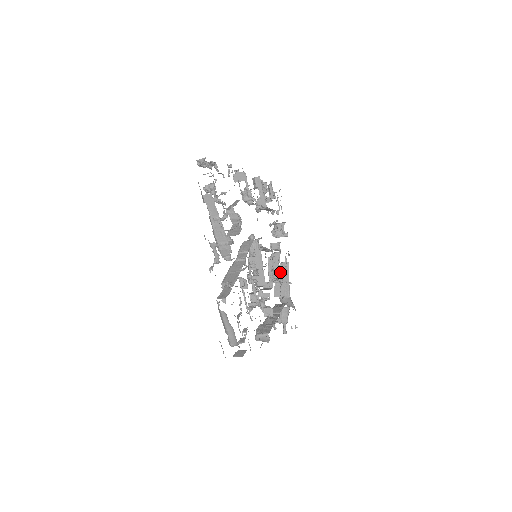
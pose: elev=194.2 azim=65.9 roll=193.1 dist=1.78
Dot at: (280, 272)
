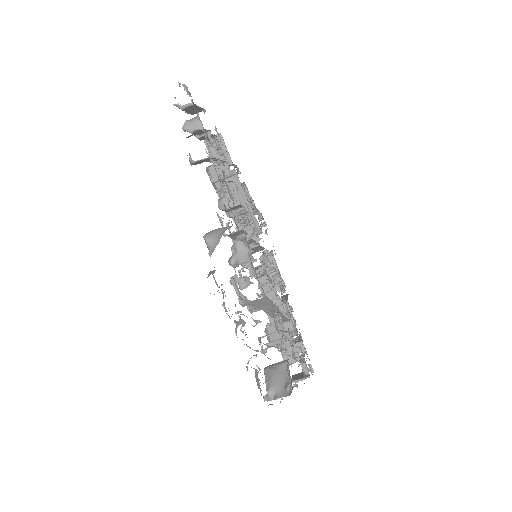
Dot at: occluded
